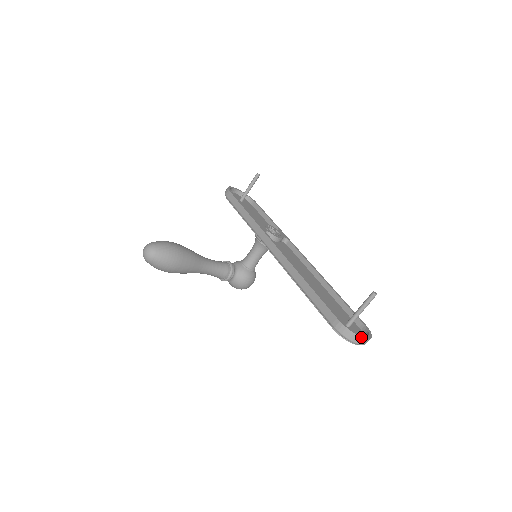
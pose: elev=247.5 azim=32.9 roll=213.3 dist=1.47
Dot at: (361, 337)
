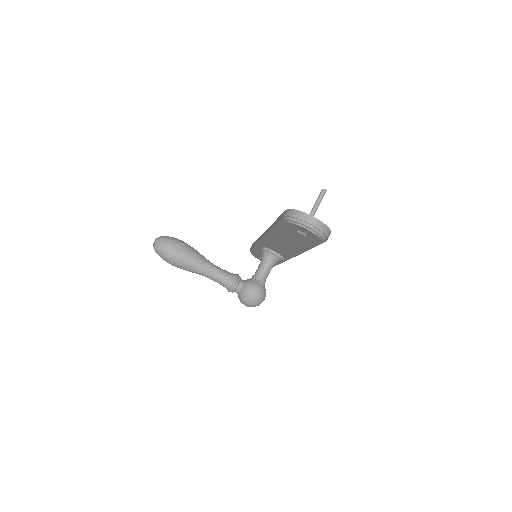
Dot at: (306, 214)
